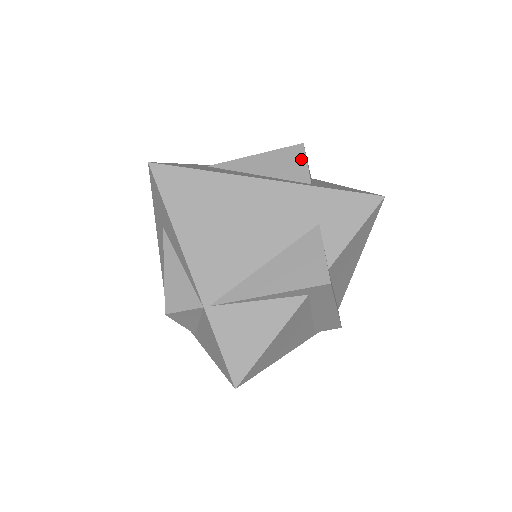
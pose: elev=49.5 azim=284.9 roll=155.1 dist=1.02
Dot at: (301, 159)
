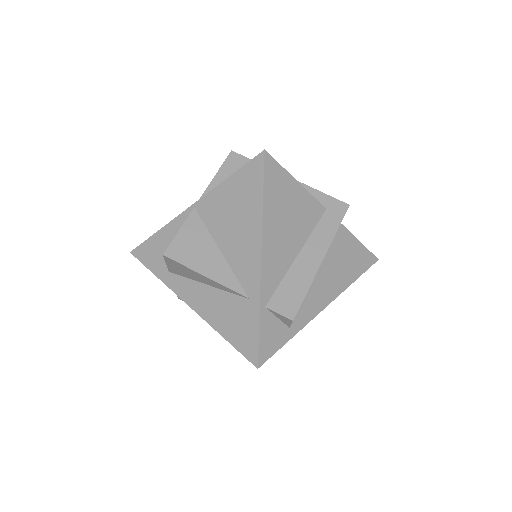
Dot at: occluded
